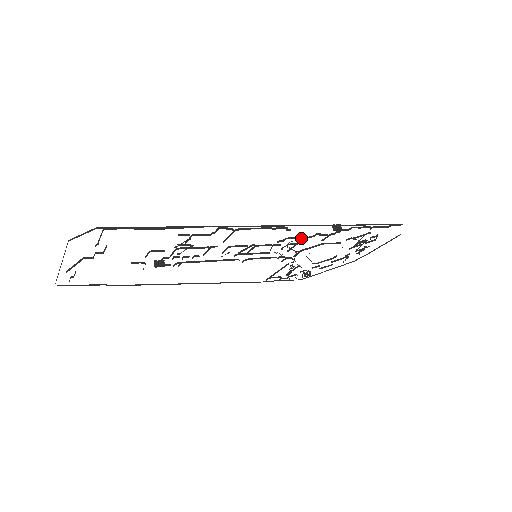
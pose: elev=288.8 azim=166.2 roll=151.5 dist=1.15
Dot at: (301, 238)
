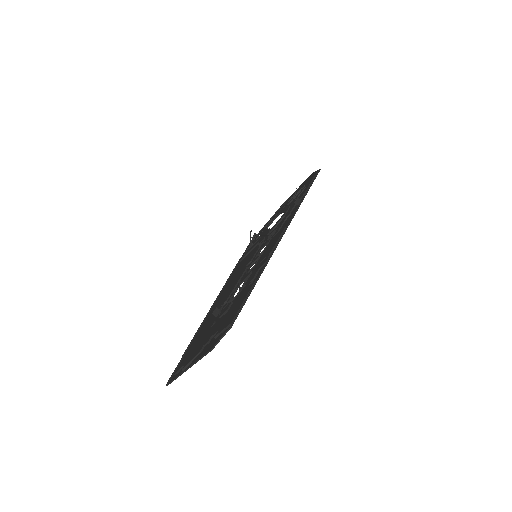
Dot at: (283, 224)
